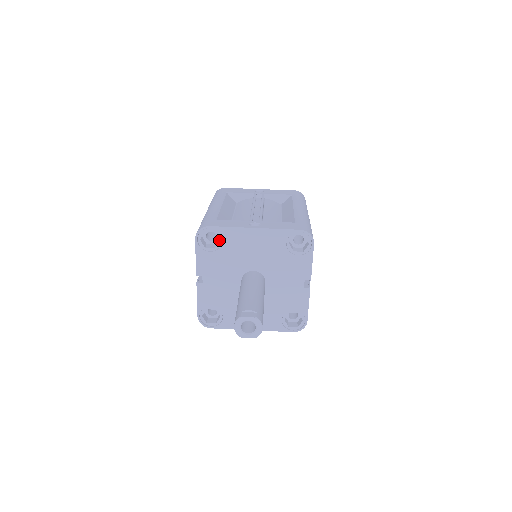
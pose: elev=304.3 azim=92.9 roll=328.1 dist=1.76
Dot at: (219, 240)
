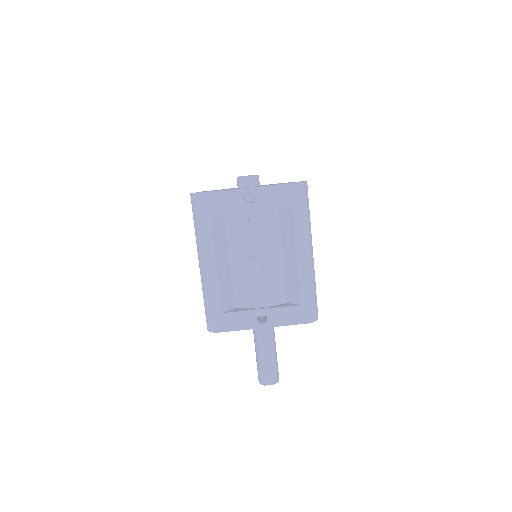
Dot at: occluded
